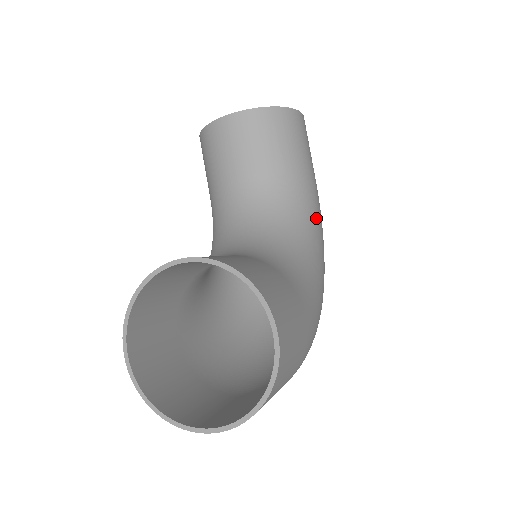
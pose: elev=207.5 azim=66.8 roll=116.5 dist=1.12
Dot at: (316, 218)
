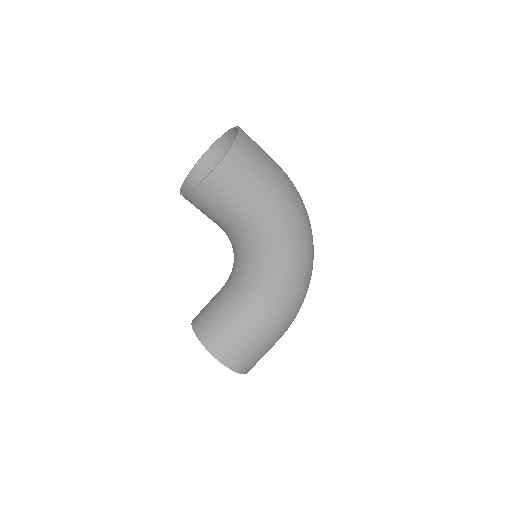
Dot at: (270, 238)
